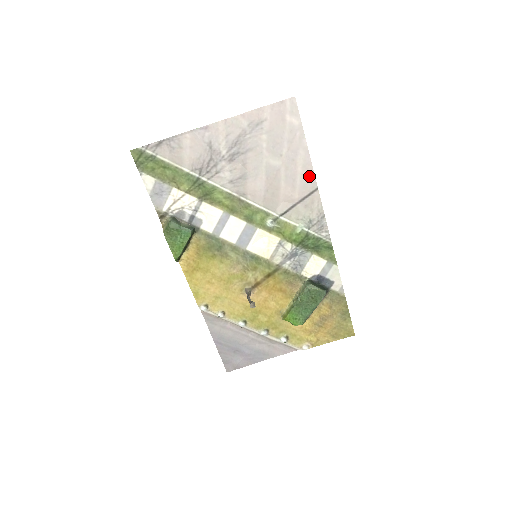
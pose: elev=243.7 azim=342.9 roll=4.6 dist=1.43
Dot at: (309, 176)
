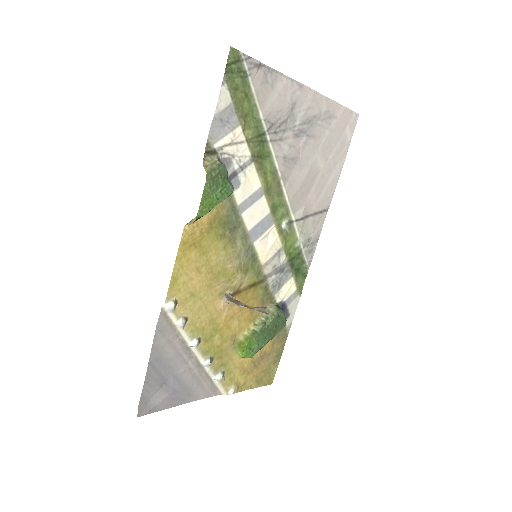
Dot at: (330, 193)
